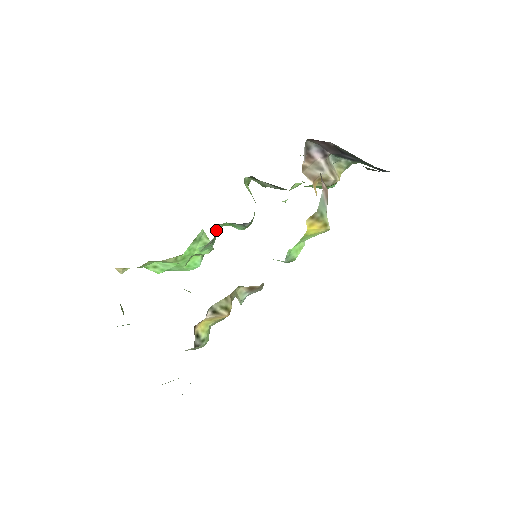
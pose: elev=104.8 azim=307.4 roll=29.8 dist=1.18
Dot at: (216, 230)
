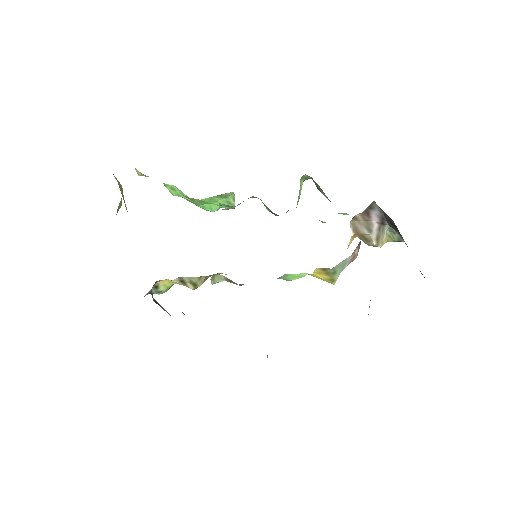
Dot at: occluded
